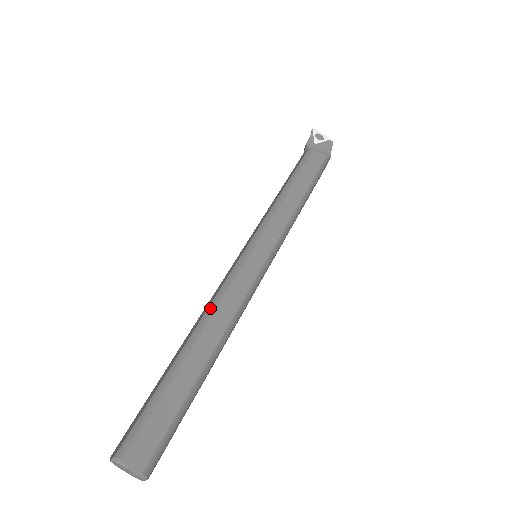
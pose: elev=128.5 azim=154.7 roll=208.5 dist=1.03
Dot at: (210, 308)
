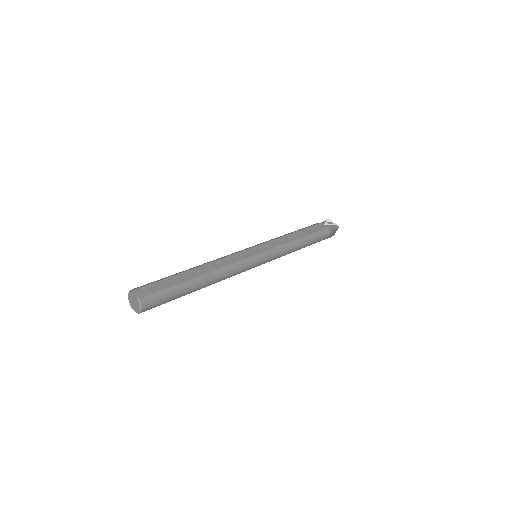
Dot at: (213, 260)
